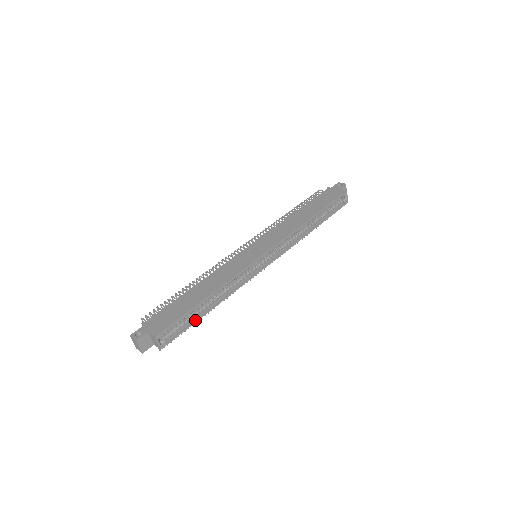
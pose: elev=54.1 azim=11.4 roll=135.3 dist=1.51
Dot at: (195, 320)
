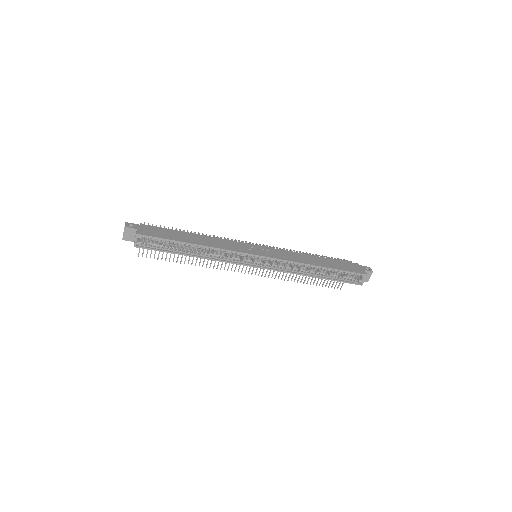
Dot at: (173, 251)
